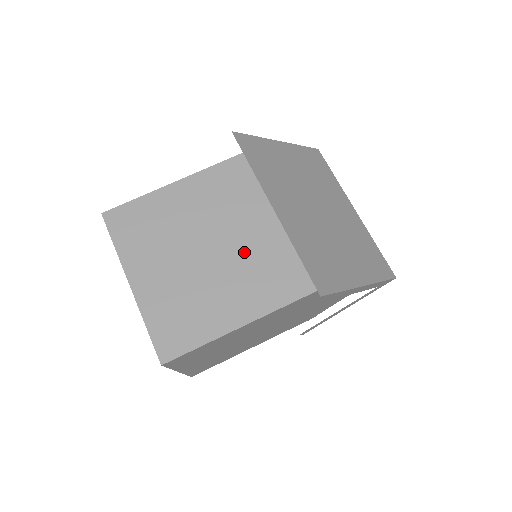
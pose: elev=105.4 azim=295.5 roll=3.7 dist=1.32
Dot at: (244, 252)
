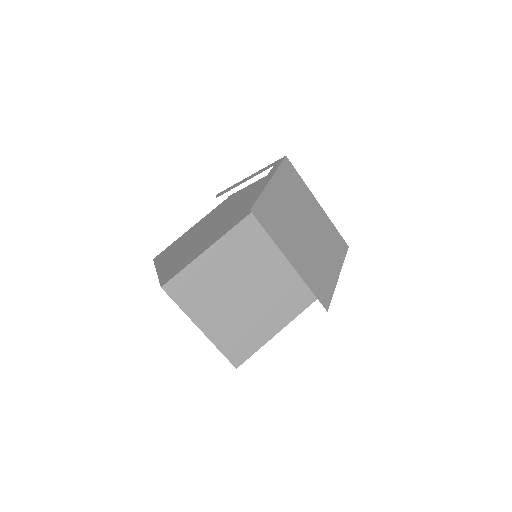
Dot at: occluded
